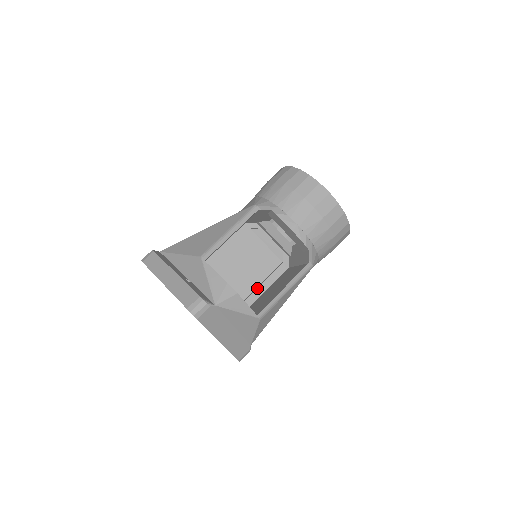
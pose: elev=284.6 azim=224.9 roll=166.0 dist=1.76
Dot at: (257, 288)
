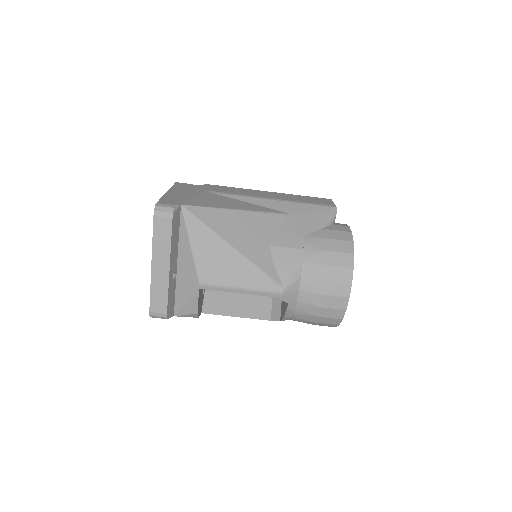
Dot at: occluded
